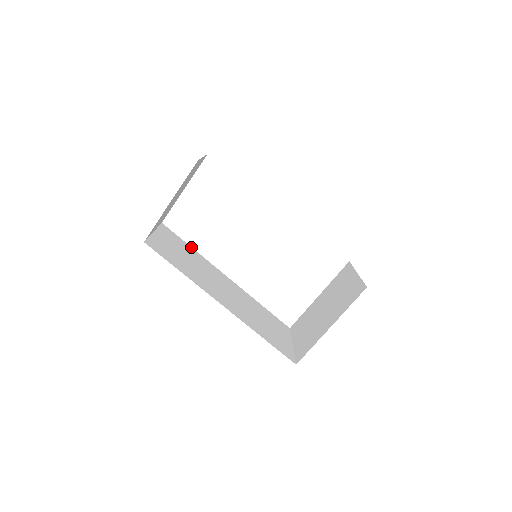
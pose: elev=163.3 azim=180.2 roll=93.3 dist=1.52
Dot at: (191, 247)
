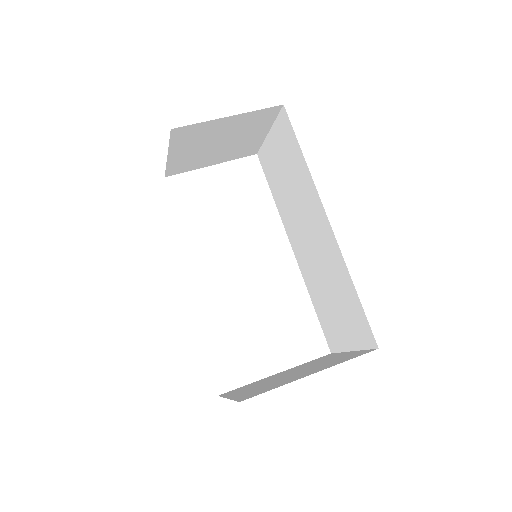
Dot at: occluded
